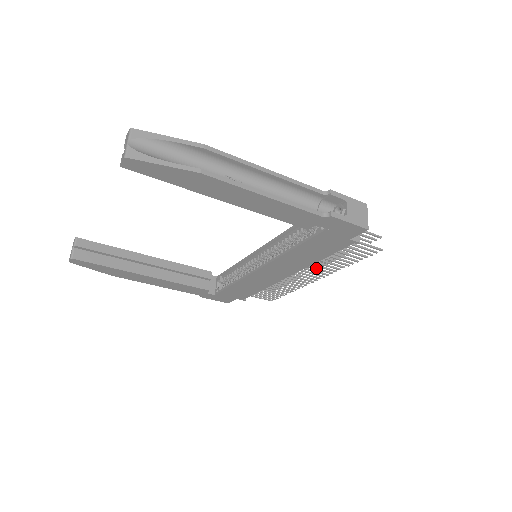
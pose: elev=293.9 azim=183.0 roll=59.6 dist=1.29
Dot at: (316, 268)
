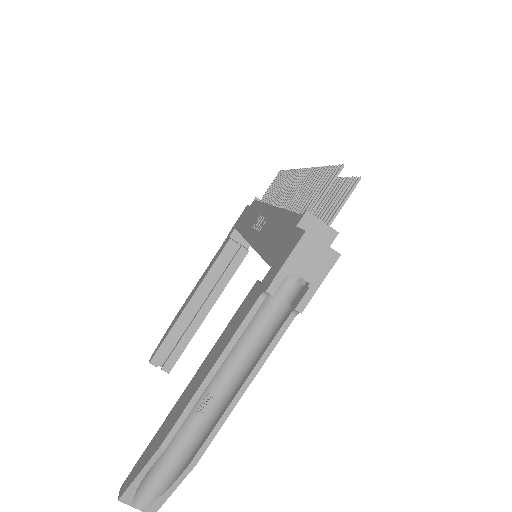
Dot at: occluded
